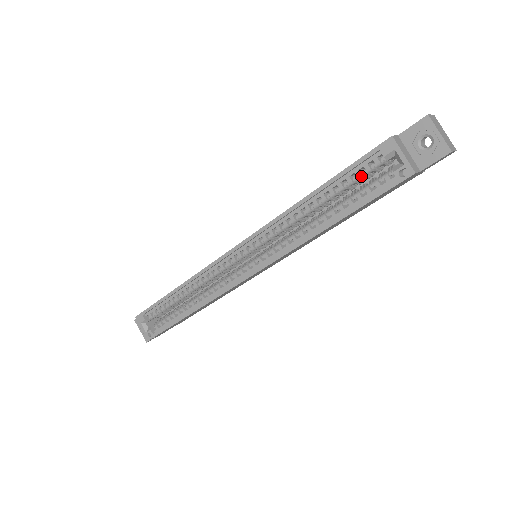
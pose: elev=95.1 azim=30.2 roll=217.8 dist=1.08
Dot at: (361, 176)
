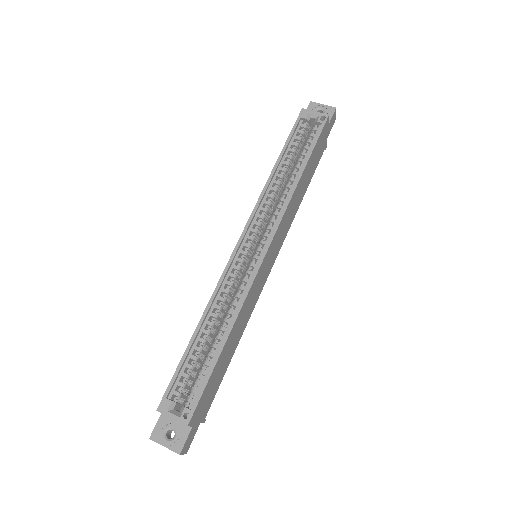
Dot at: (300, 138)
